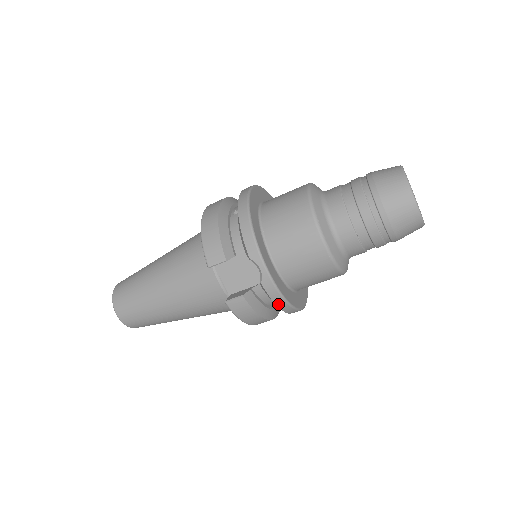
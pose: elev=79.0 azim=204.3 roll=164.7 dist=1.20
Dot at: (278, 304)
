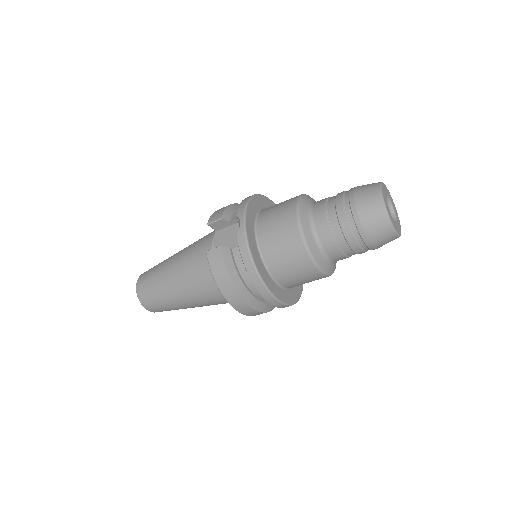
Dot at: (245, 261)
